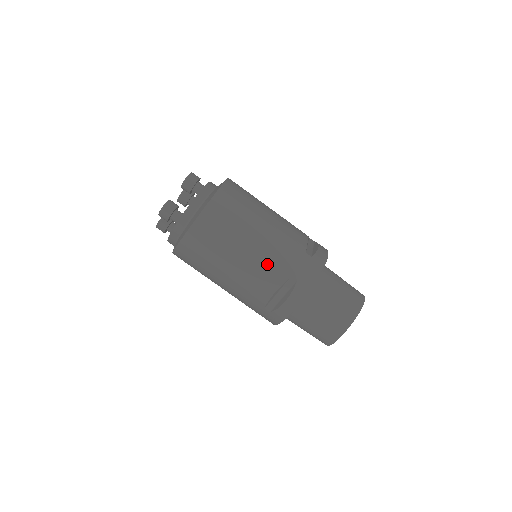
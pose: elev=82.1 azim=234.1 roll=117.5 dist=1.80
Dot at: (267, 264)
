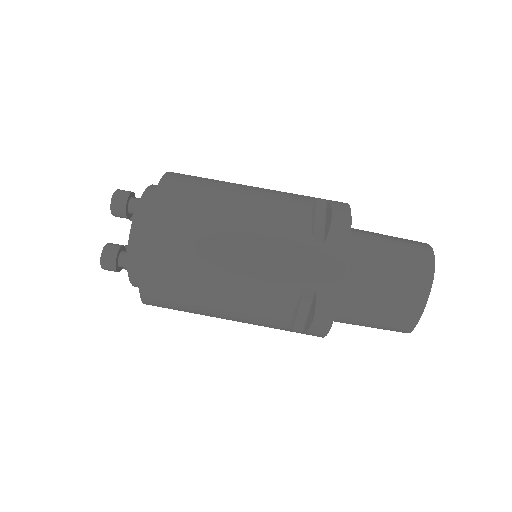
Dot at: (263, 286)
